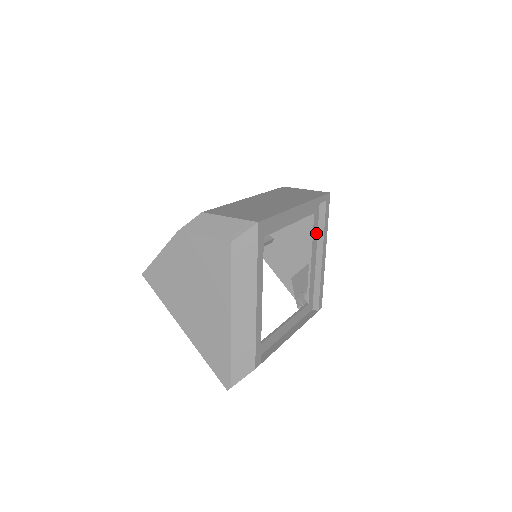
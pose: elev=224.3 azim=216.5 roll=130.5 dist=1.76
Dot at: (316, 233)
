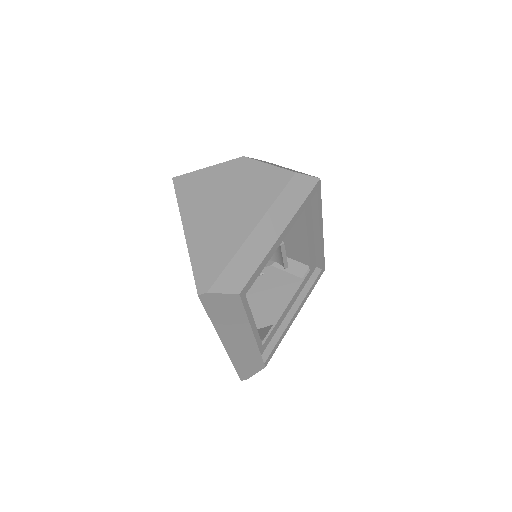
Dot at: (301, 289)
